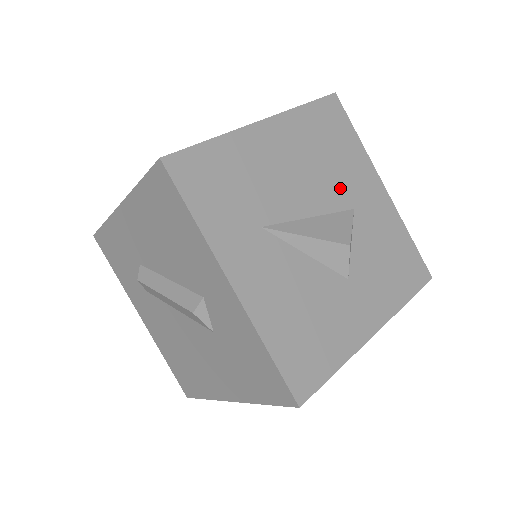
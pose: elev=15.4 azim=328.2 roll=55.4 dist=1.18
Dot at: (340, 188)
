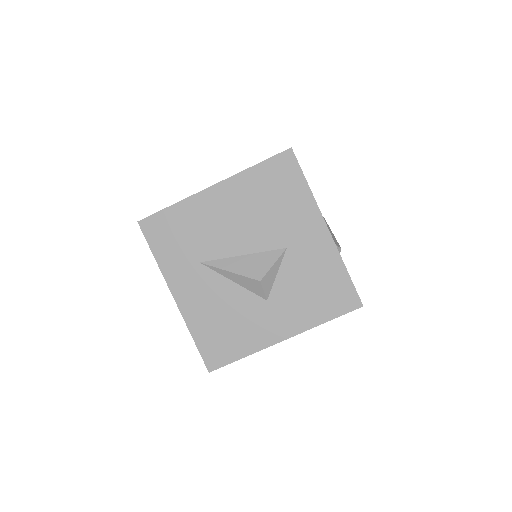
Dot at: (276, 232)
